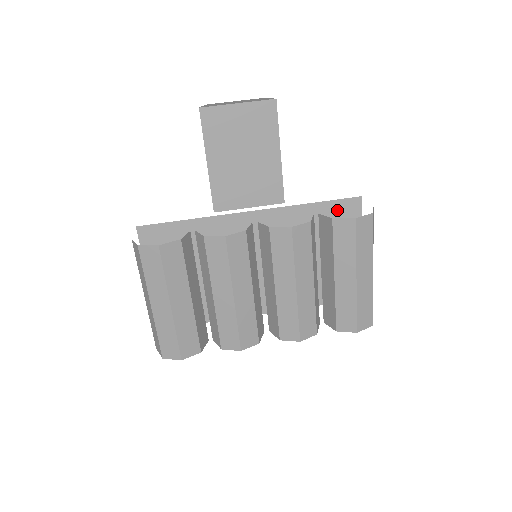
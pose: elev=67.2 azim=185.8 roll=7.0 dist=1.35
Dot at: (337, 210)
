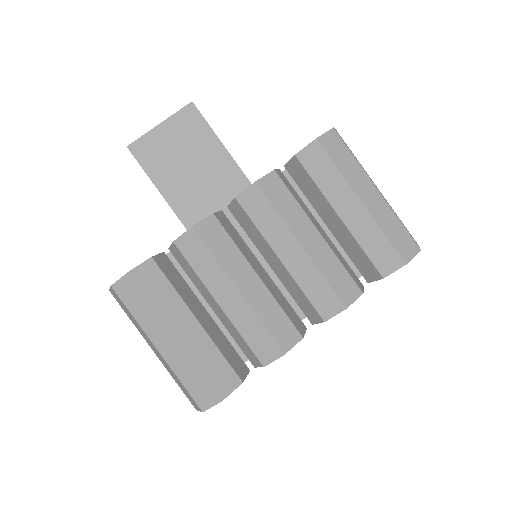
Dot at: occluded
